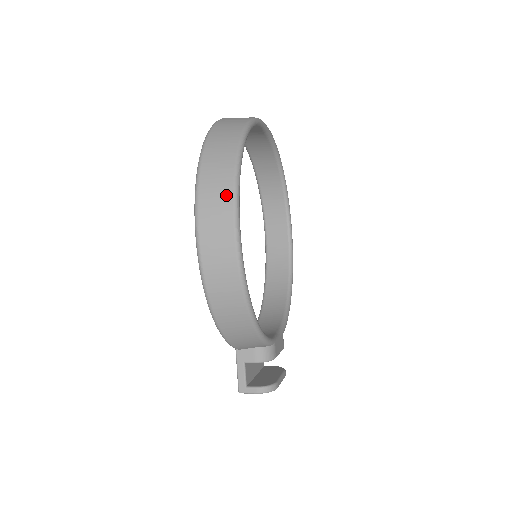
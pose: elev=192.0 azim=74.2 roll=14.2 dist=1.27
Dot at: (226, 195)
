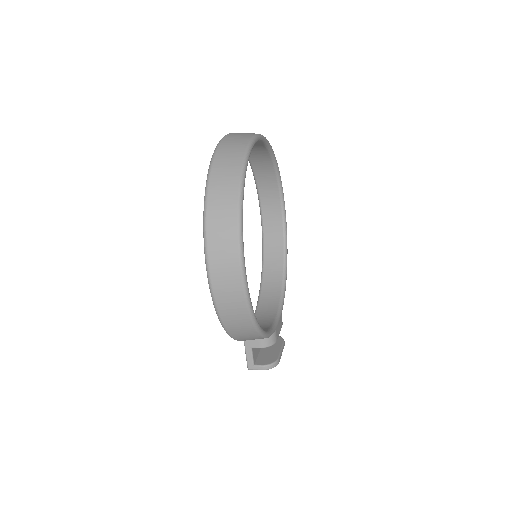
Dot at: (232, 244)
